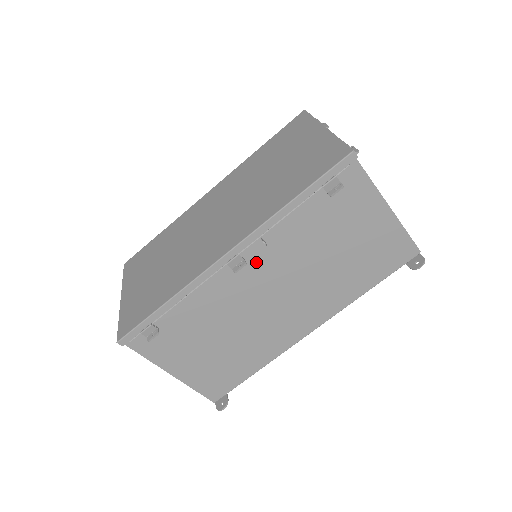
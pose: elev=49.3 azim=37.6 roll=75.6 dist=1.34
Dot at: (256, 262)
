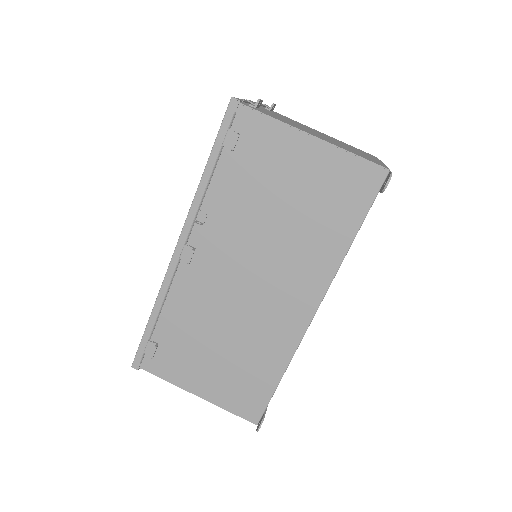
Dot at: (208, 248)
